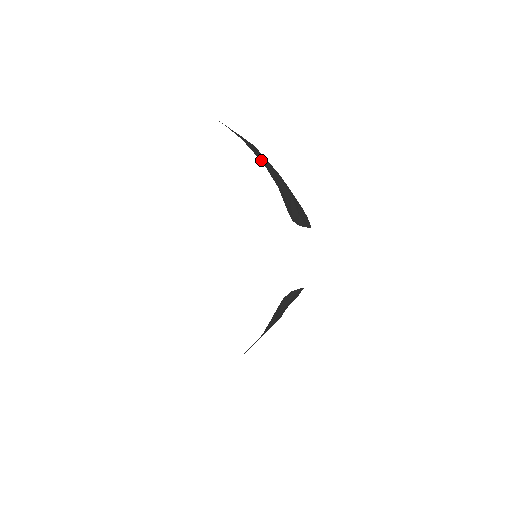
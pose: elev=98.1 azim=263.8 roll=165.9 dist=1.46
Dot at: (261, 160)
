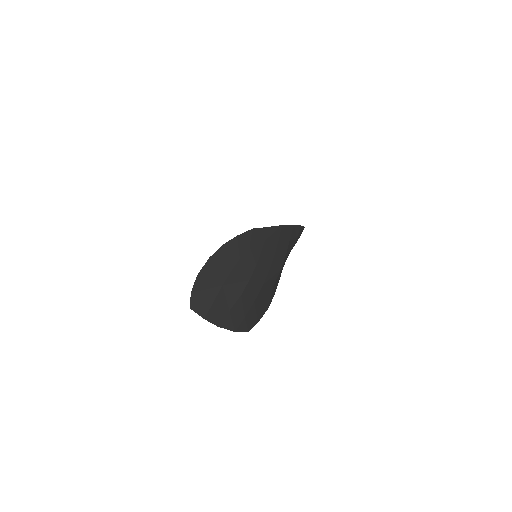
Dot at: (252, 321)
